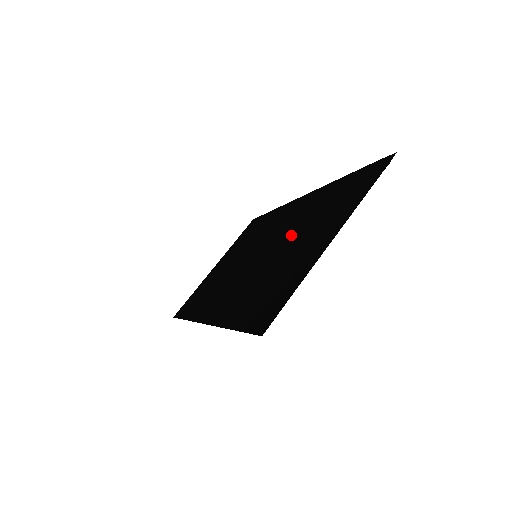
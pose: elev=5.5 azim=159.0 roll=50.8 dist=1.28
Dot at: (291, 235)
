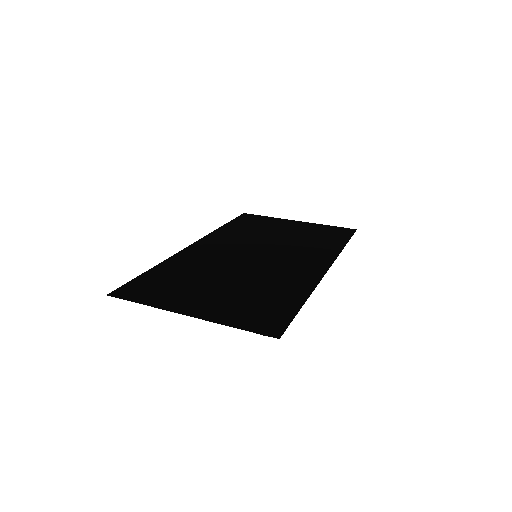
Dot at: (248, 278)
